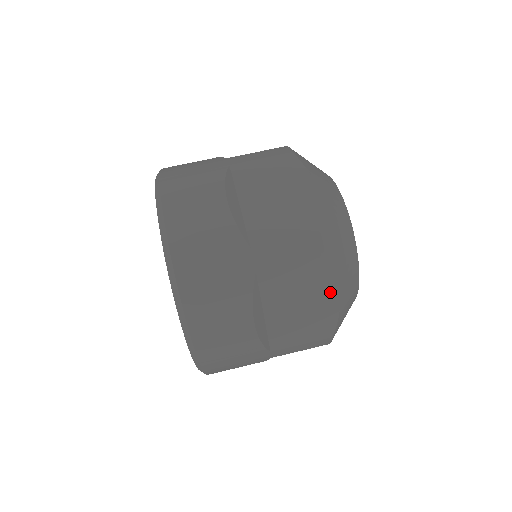
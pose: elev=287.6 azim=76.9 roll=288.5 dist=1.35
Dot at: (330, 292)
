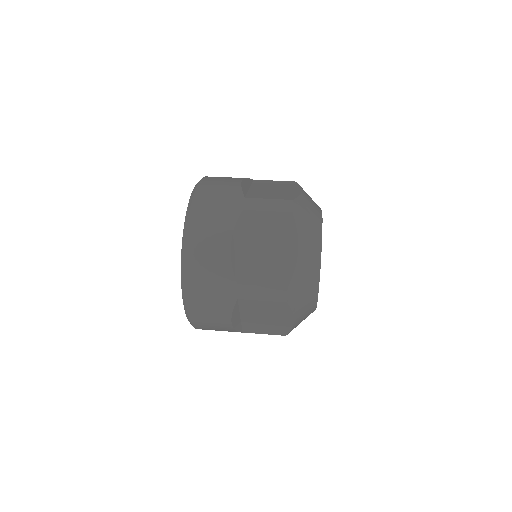
Dot at: (291, 244)
